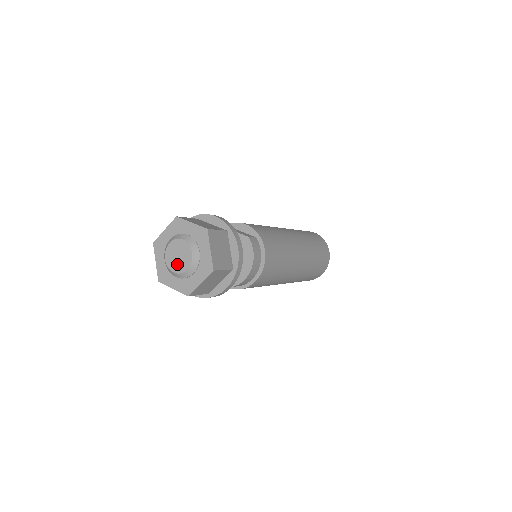
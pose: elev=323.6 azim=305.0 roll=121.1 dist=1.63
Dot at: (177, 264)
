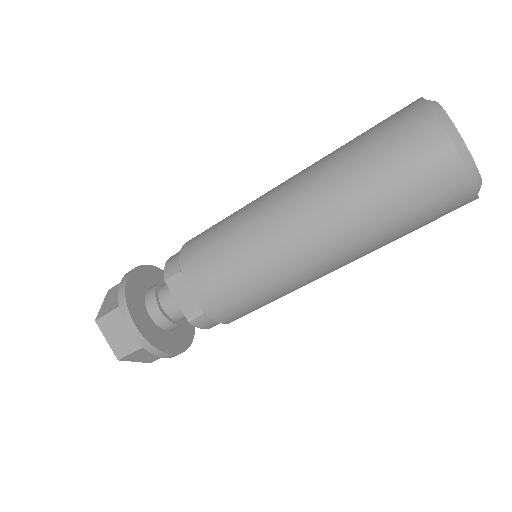
Dot at: occluded
